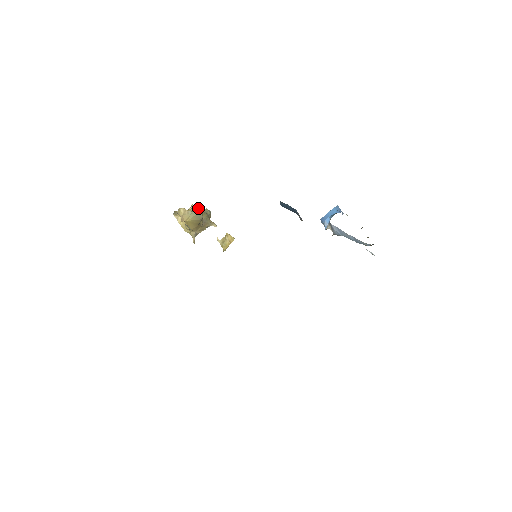
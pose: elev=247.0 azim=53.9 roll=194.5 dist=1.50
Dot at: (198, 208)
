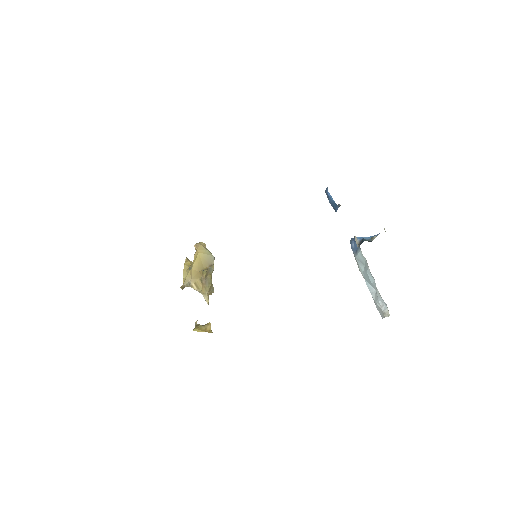
Dot at: occluded
